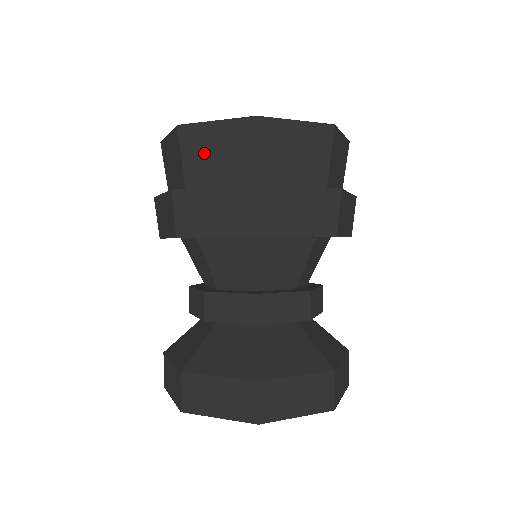
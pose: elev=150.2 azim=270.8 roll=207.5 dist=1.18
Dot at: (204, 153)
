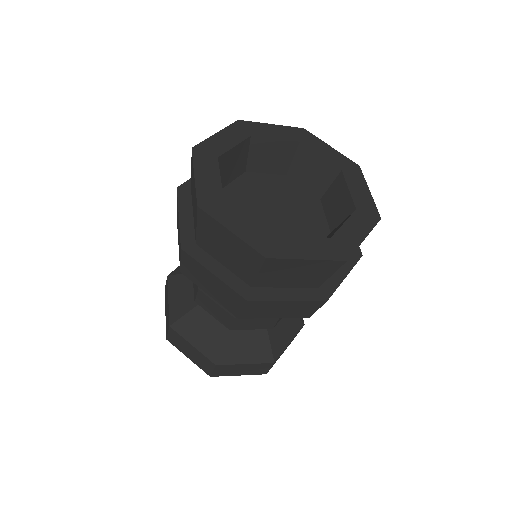
Dot at: (283, 273)
